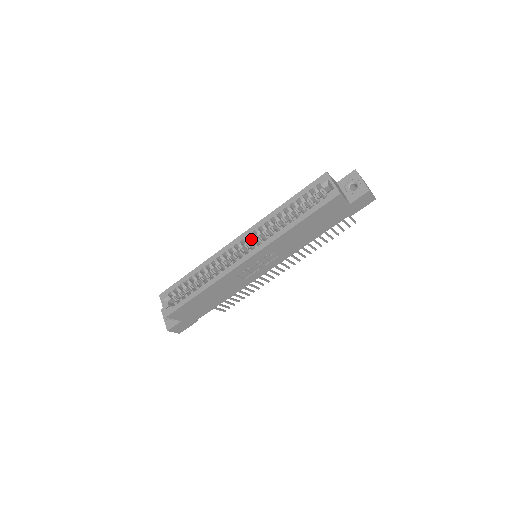
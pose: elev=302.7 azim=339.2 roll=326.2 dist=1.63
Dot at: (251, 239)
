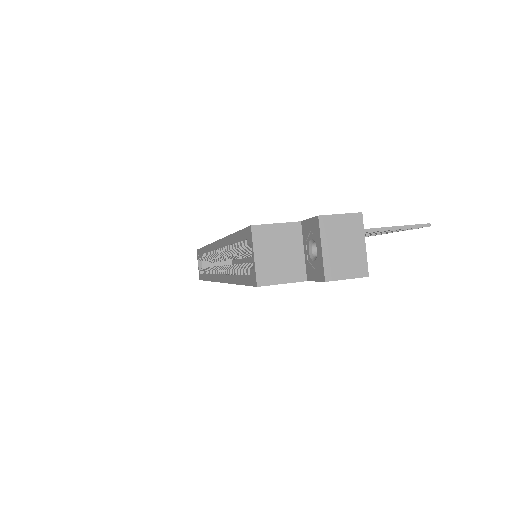
Dot at: occluded
